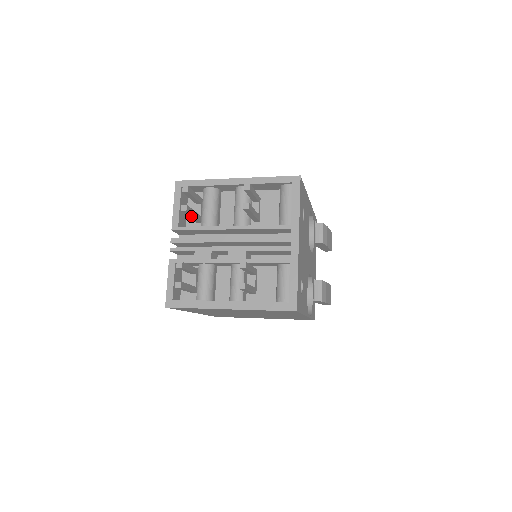
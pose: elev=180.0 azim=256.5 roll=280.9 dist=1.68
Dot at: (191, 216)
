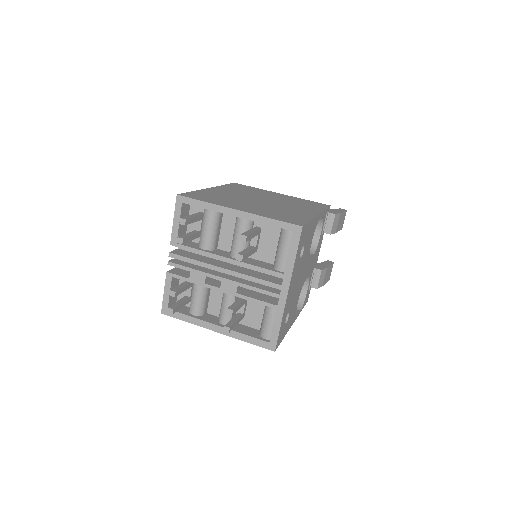
Dot at: (189, 239)
